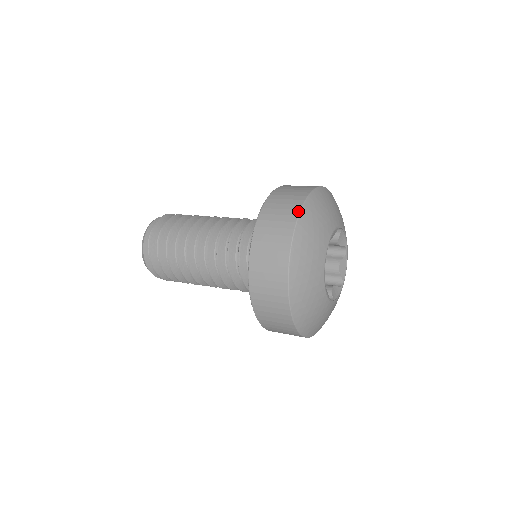
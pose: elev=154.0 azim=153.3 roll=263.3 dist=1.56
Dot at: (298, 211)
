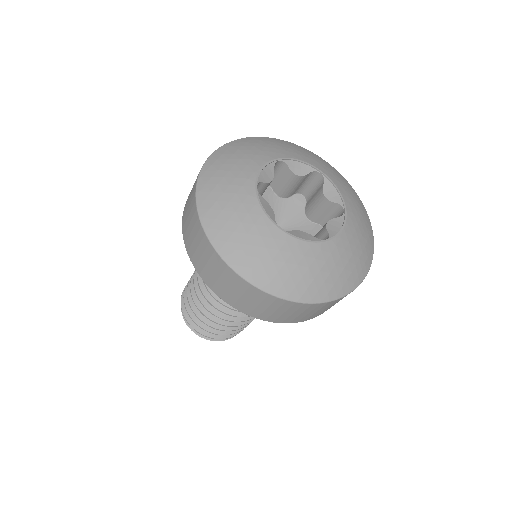
Dot at: (195, 189)
